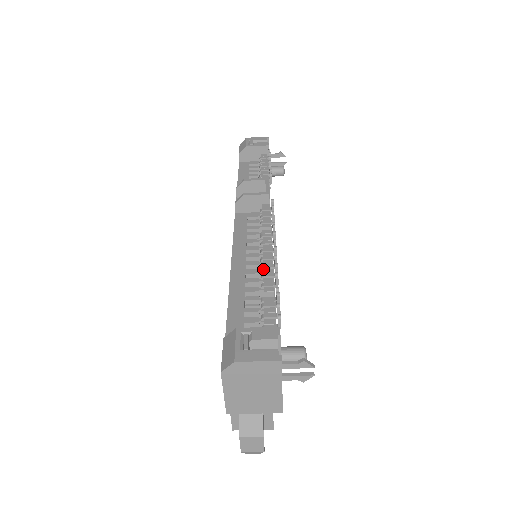
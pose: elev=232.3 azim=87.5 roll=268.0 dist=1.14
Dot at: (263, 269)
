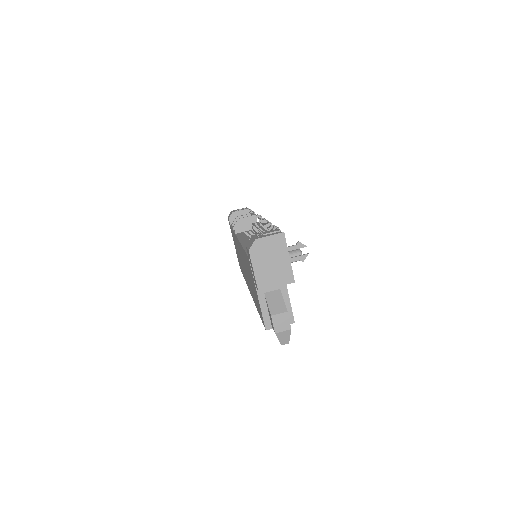
Dot at: (262, 232)
